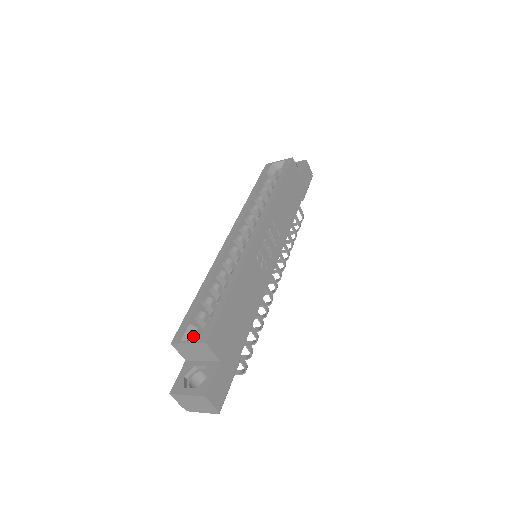
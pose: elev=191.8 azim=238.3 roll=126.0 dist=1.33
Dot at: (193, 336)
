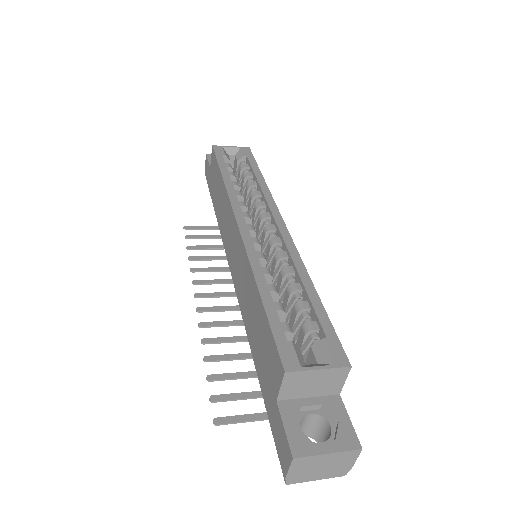
Dot at: occluded
